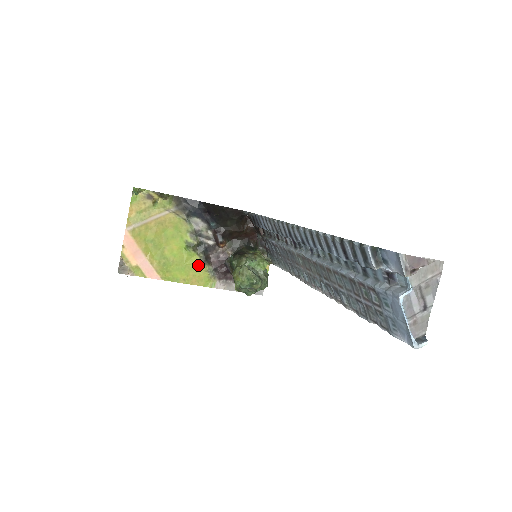
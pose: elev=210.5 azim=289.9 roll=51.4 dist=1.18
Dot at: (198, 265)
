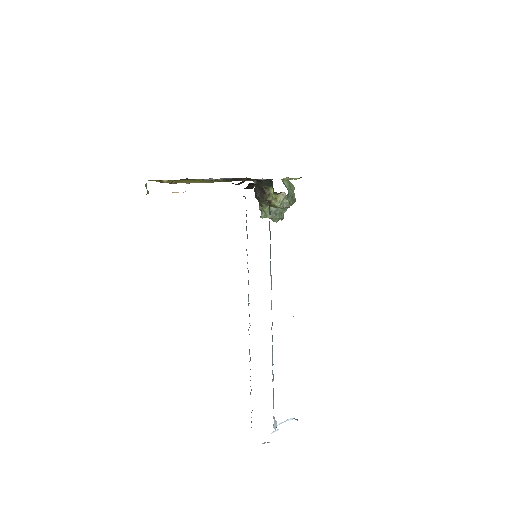
Dot at: occluded
